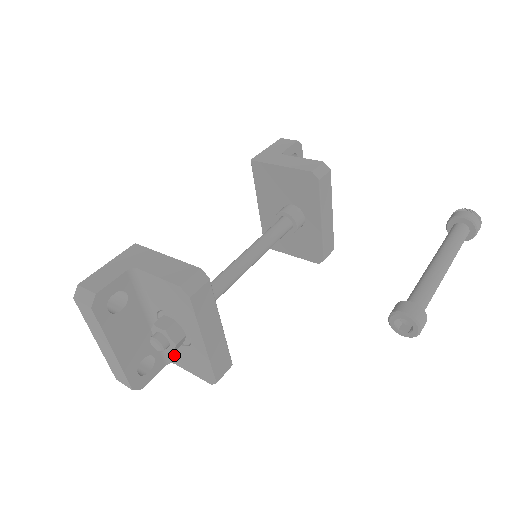
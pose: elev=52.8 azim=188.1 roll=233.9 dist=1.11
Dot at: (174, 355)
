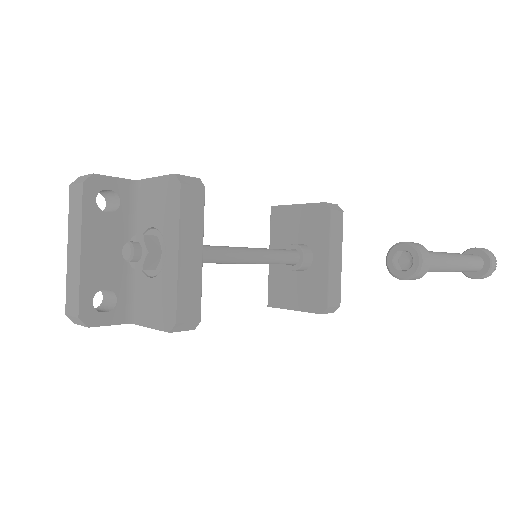
Dot at: (139, 306)
